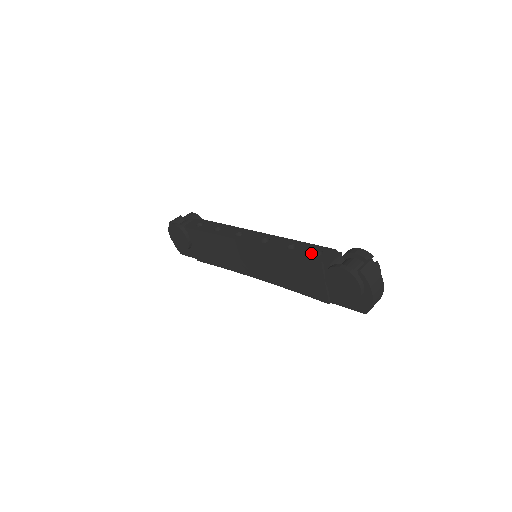
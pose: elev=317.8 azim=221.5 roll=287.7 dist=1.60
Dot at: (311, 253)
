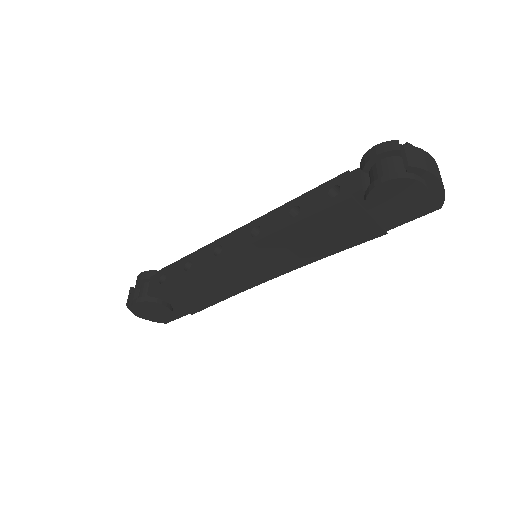
Dot at: (326, 198)
